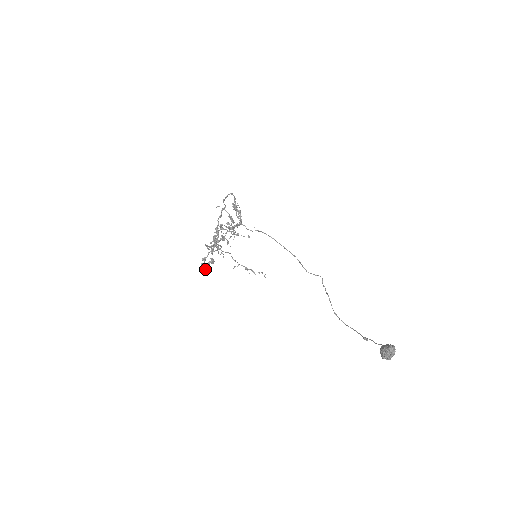
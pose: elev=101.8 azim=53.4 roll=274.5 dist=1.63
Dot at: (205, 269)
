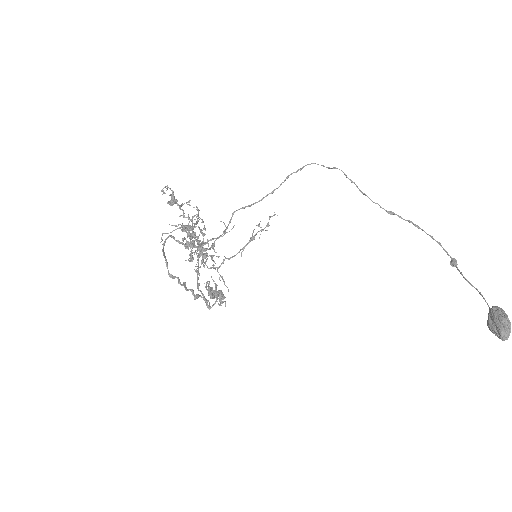
Dot at: occluded
